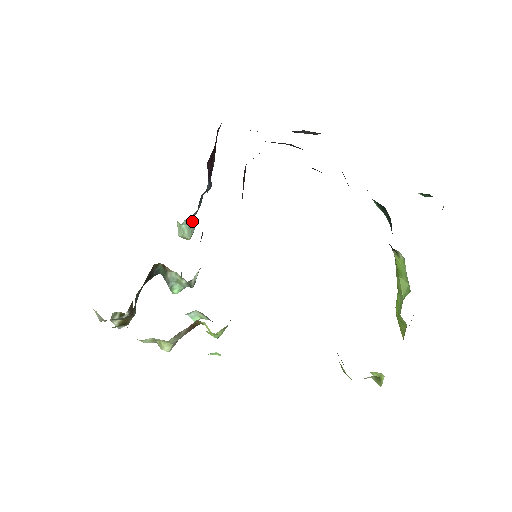
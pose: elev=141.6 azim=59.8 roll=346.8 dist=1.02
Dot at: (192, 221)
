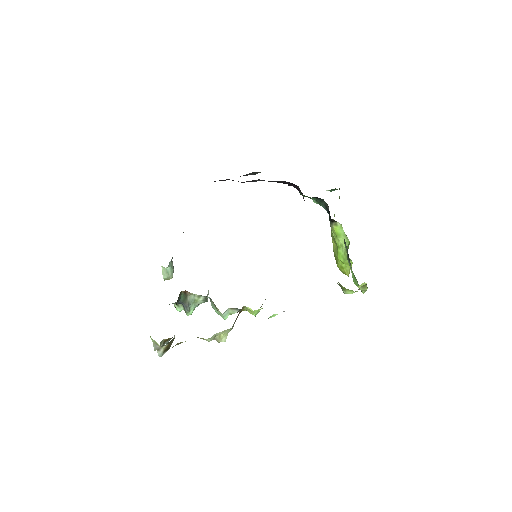
Dot at: (172, 263)
